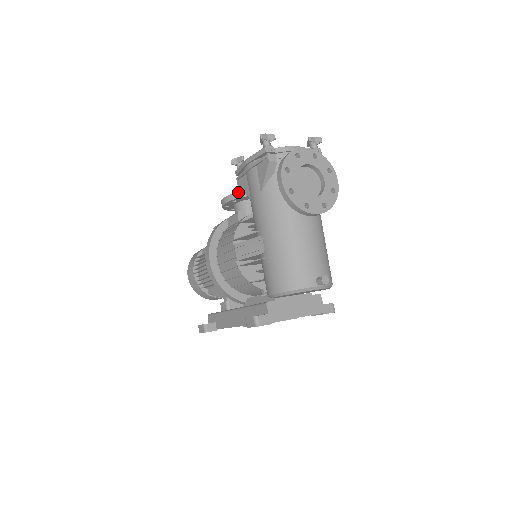
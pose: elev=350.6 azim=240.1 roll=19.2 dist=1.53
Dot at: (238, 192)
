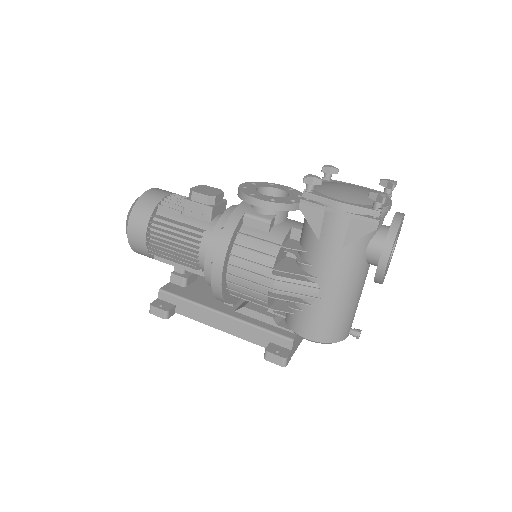
Dot at: (285, 204)
